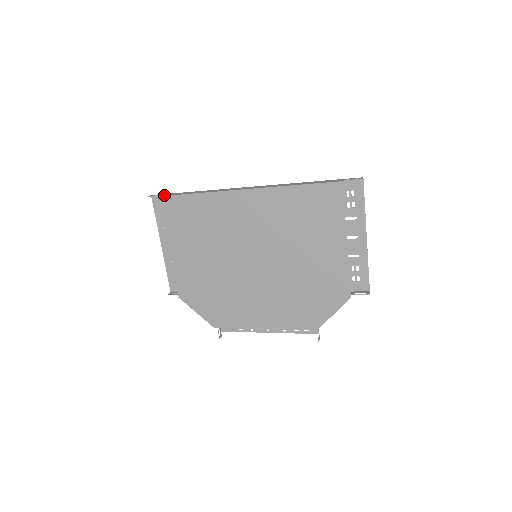
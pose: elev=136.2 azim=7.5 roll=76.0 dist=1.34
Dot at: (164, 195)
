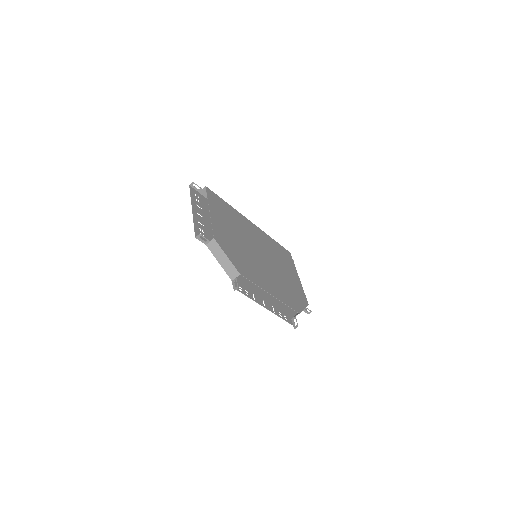
Dot at: (207, 189)
